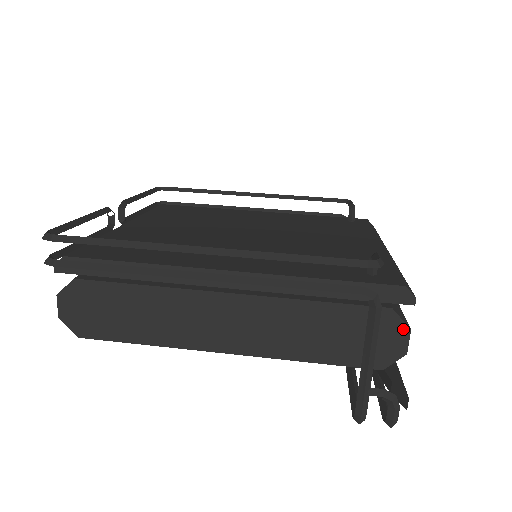
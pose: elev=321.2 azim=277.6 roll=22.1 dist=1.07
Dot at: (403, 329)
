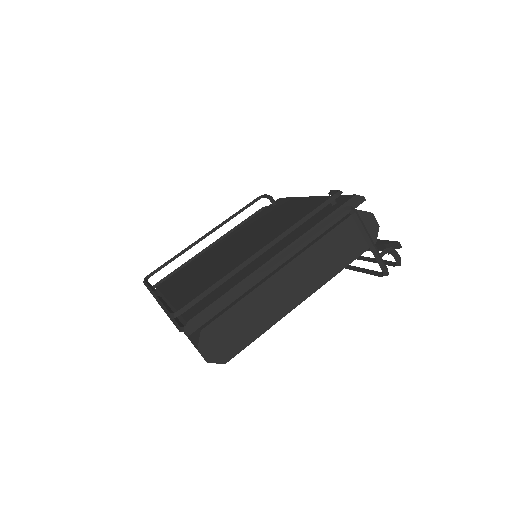
Dot at: (369, 216)
